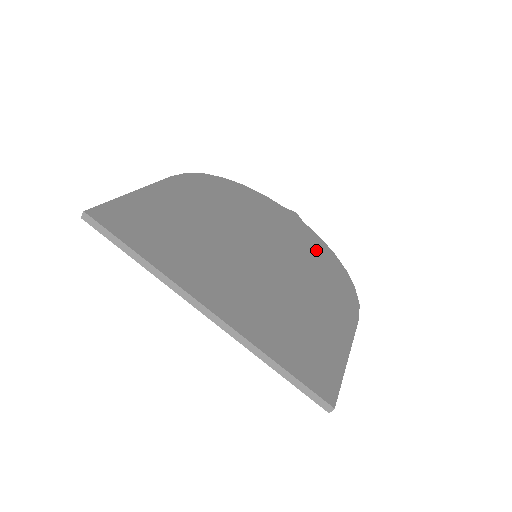
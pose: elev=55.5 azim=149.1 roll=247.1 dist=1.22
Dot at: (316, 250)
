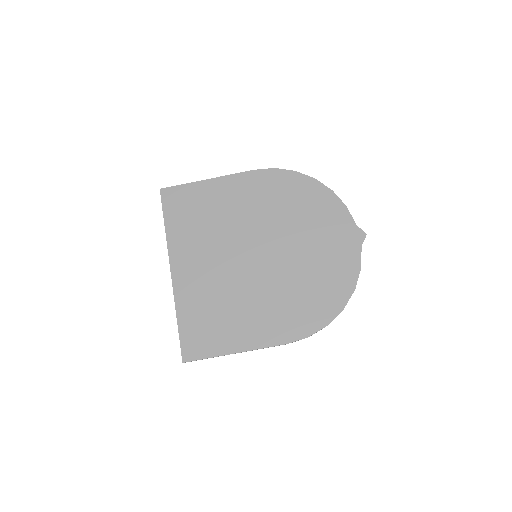
Dot at: (332, 277)
